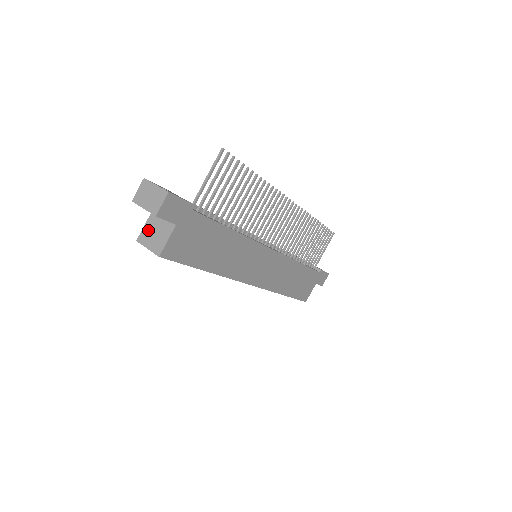
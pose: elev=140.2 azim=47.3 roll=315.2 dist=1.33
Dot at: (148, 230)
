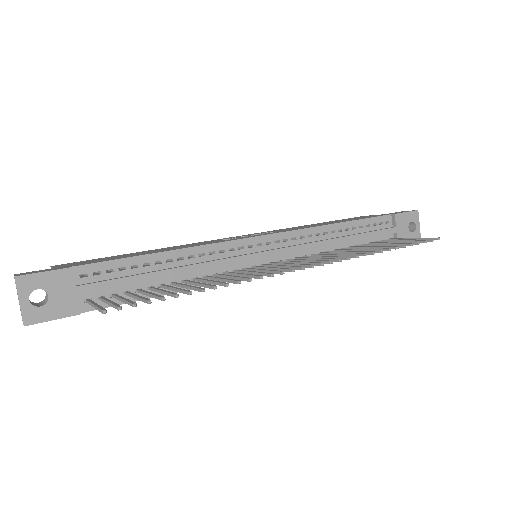
Dot at: occluded
